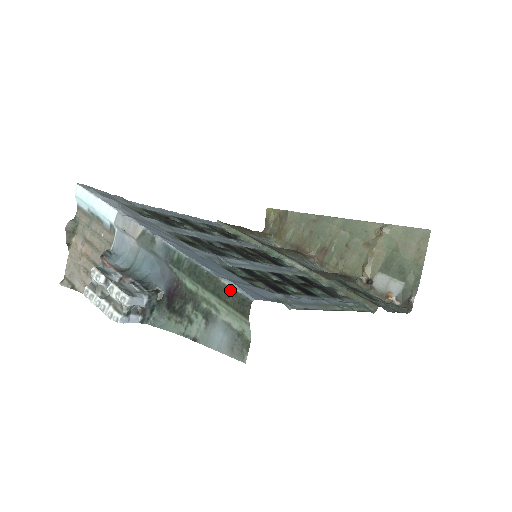
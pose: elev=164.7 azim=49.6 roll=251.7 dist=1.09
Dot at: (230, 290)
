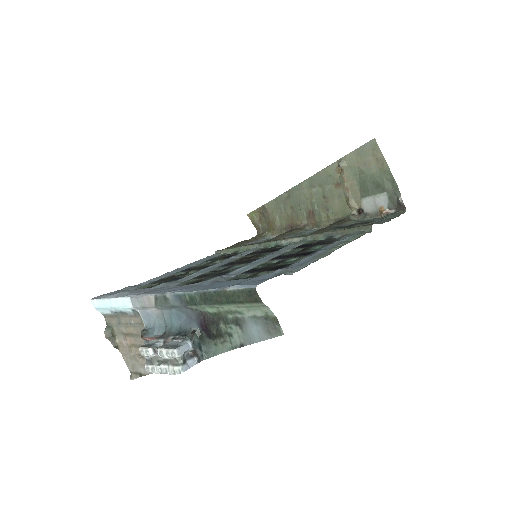
Dot at: (237, 292)
